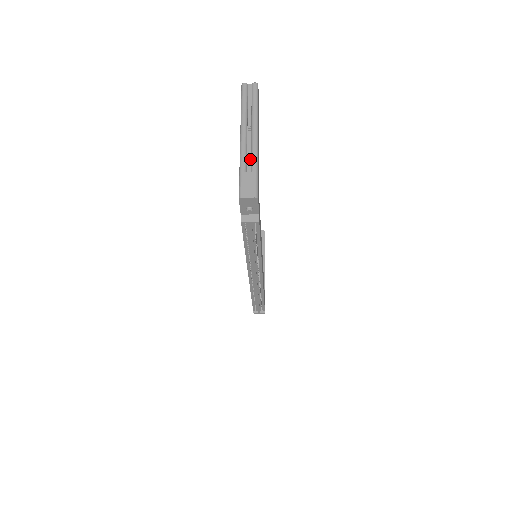
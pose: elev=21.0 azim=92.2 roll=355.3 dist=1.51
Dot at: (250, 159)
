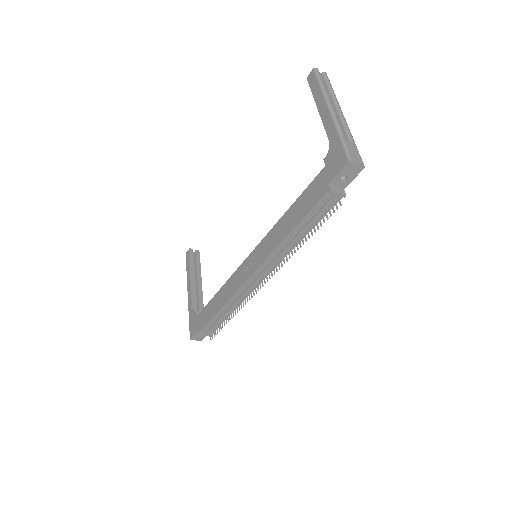
Dot at: (343, 132)
